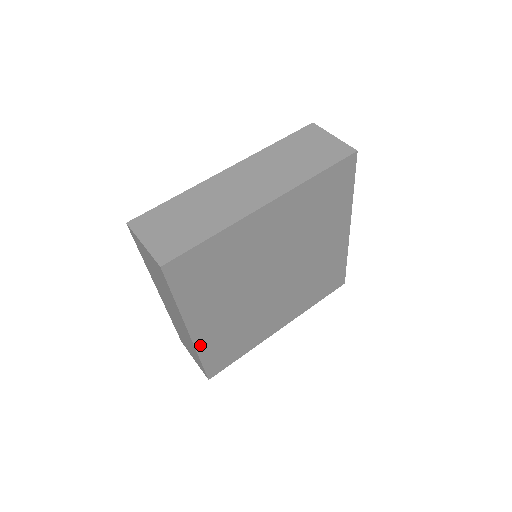
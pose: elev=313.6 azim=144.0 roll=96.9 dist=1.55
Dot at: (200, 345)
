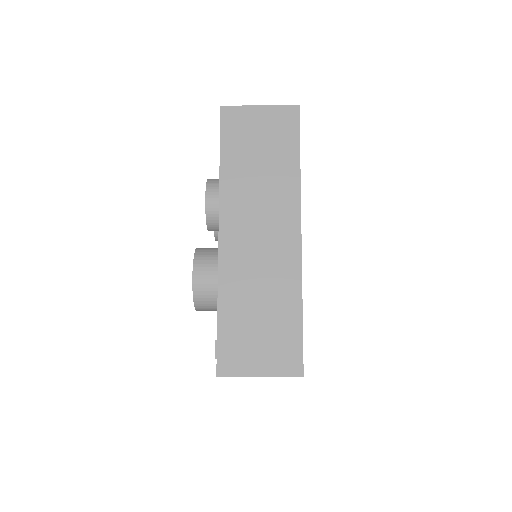
Dot at: (301, 274)
